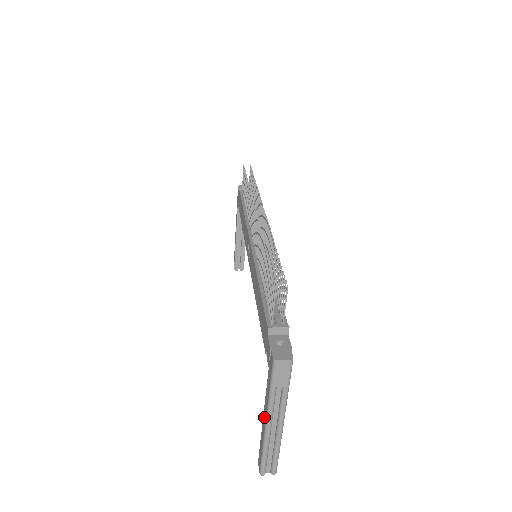
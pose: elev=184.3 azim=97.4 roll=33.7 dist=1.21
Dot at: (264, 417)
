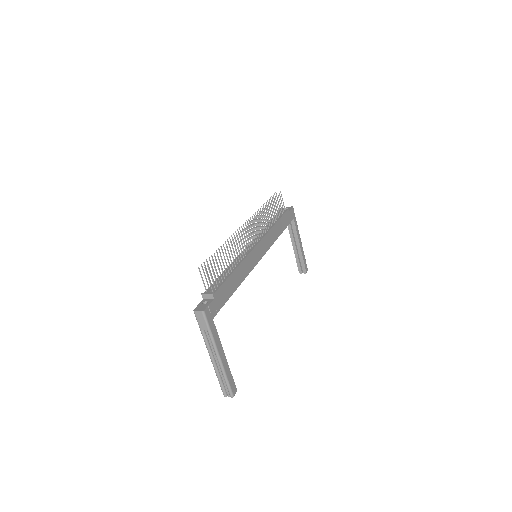
Dot at: occluded
